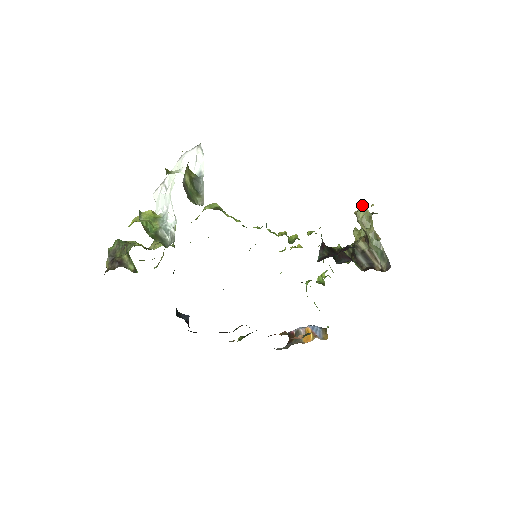
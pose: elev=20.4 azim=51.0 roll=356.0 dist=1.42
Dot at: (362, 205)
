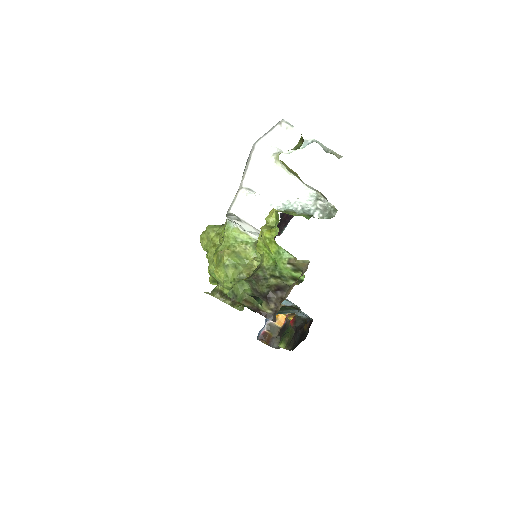
Dot at: occluded
